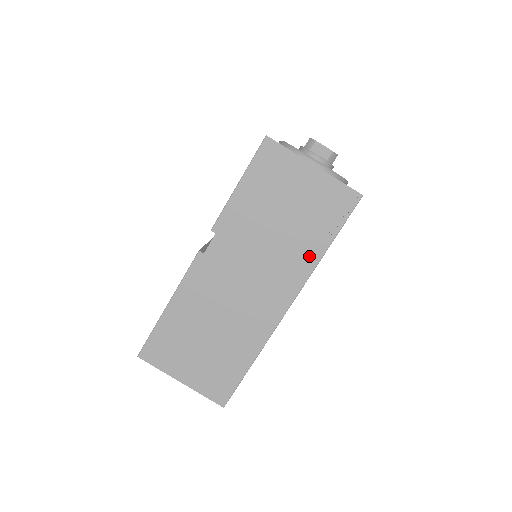
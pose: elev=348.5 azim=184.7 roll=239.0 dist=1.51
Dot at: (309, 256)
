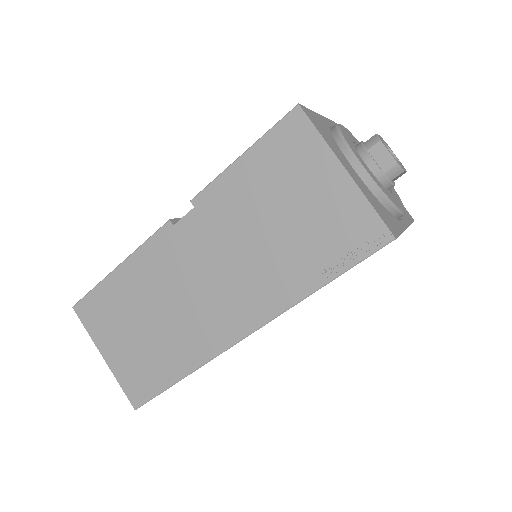
Dot at: (292, 287)
